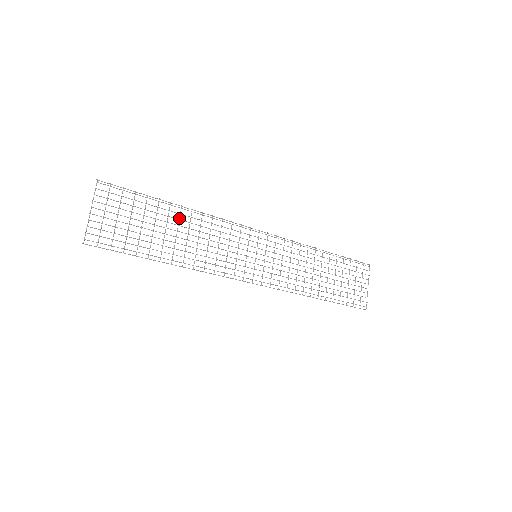
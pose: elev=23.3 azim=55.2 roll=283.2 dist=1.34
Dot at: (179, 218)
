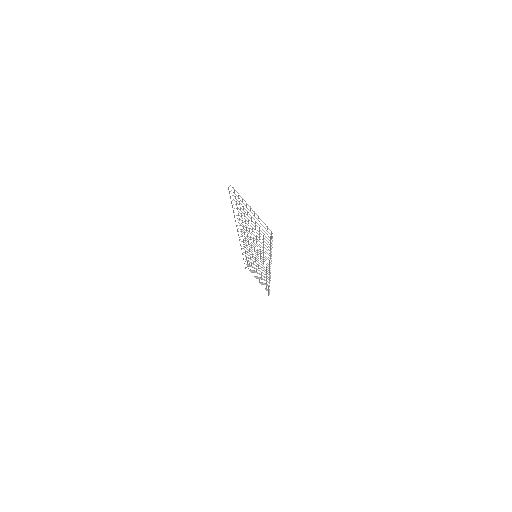
Dot at: occluded
